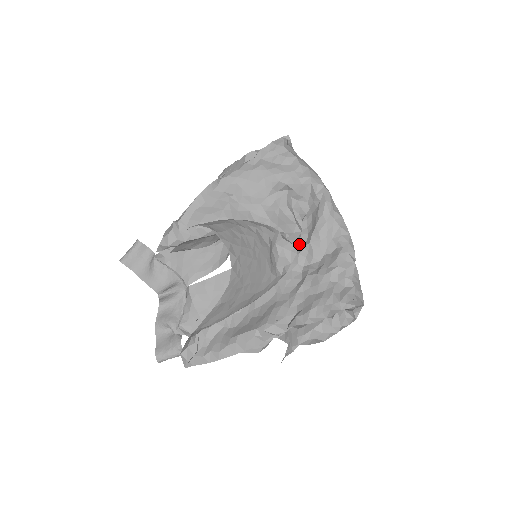
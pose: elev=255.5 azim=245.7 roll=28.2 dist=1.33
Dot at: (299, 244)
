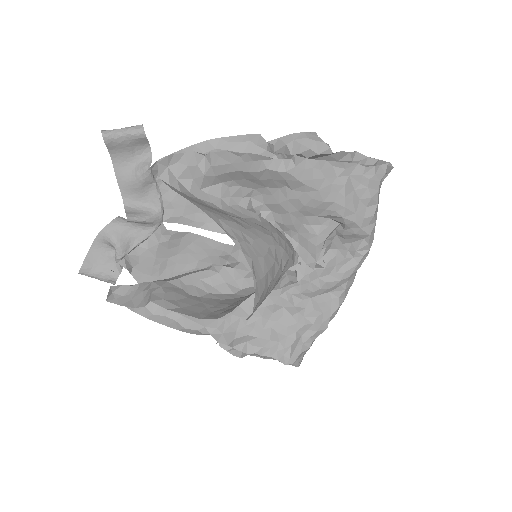
Dot at: occluded
